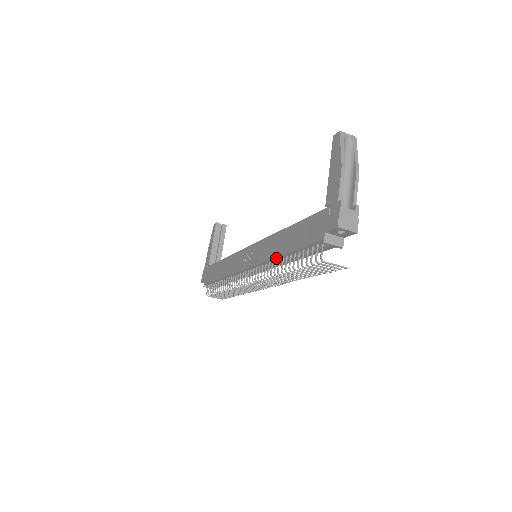
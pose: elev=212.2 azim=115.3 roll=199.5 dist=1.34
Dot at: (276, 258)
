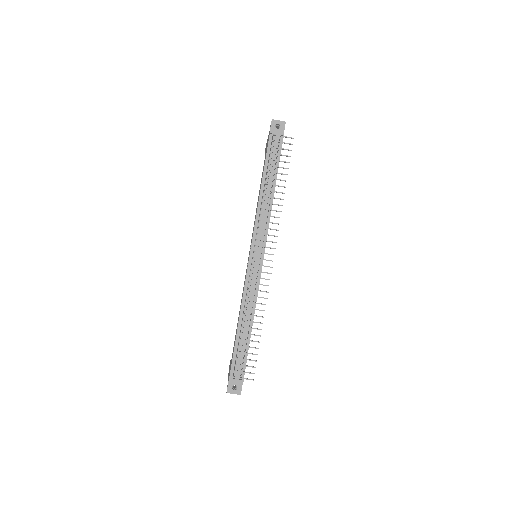
Dot at: (260, 199)
